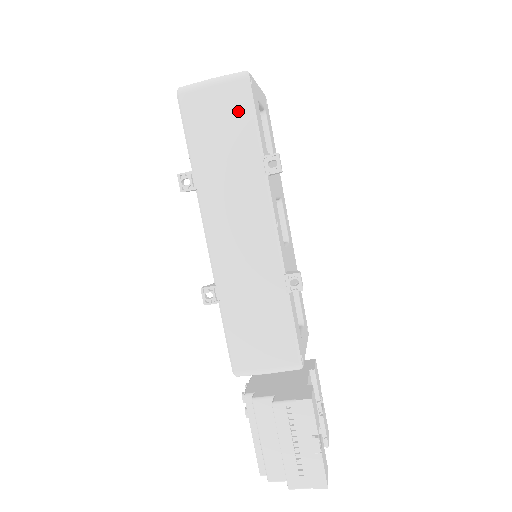
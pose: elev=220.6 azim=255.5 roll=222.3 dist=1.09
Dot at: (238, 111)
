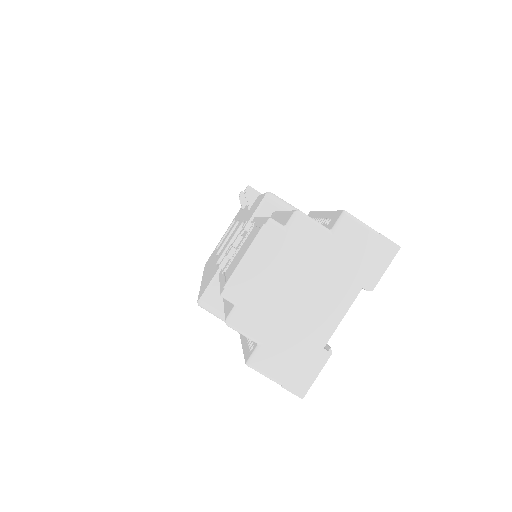
Dot at: occluded
